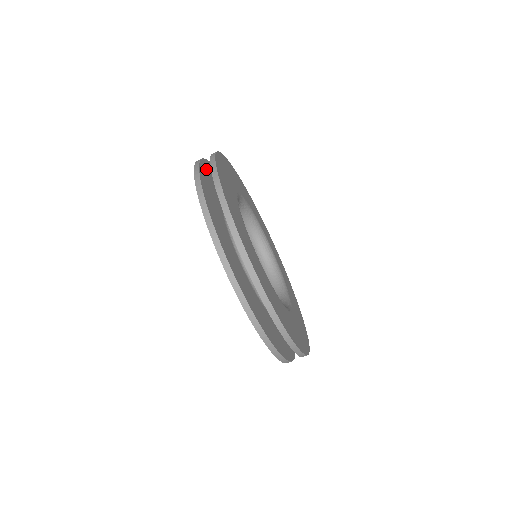
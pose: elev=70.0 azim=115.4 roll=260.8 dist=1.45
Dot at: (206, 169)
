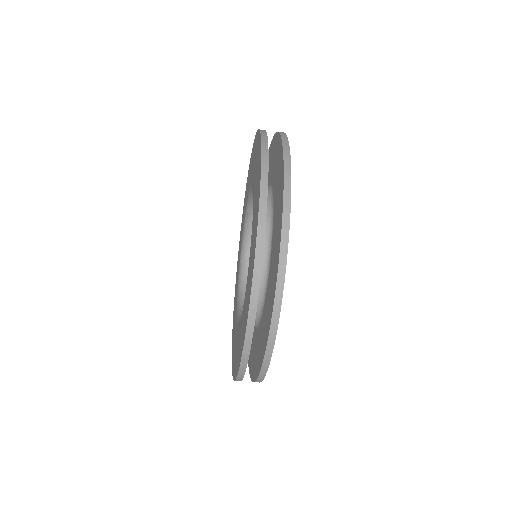
Dot at: occluded
